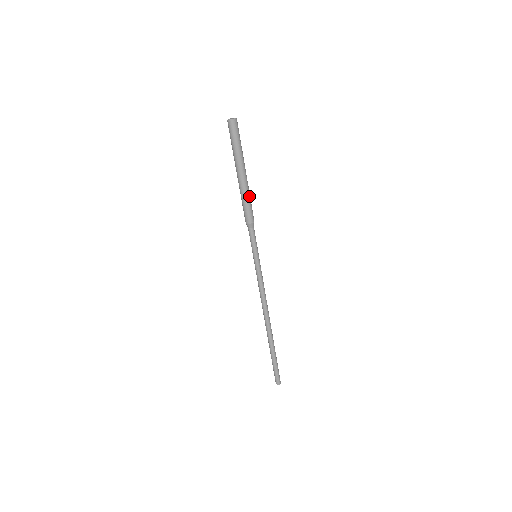
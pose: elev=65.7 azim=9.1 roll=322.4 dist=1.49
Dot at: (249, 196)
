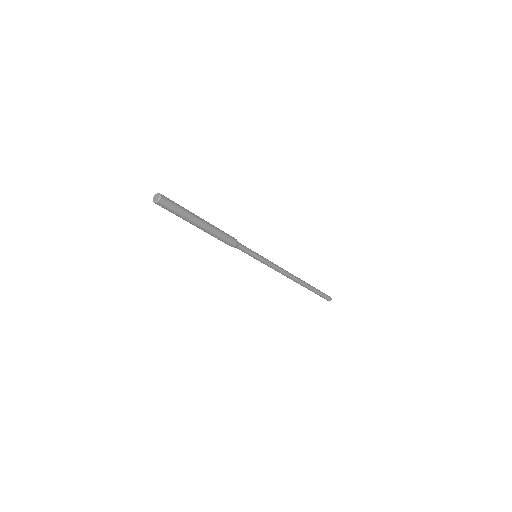
Dot at: (217, 235)
